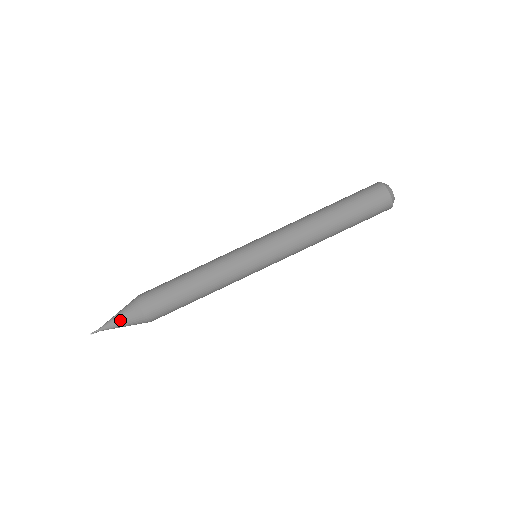
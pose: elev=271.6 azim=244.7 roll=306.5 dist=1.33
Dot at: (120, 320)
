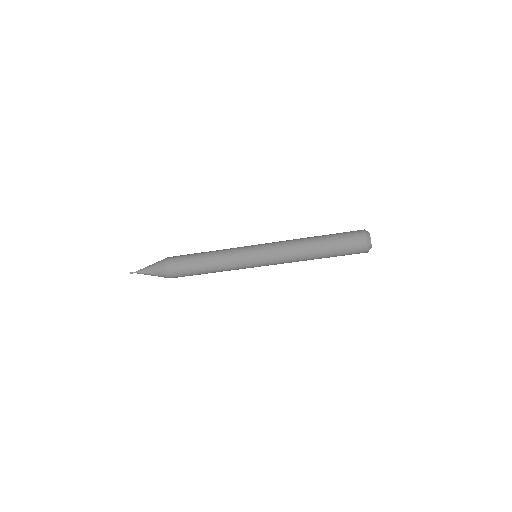
Dot at: occluded
